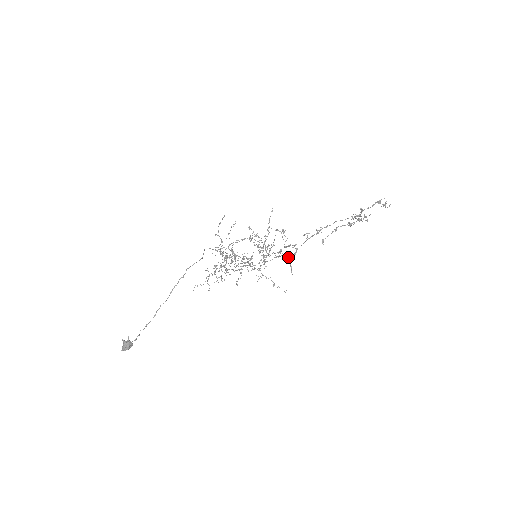
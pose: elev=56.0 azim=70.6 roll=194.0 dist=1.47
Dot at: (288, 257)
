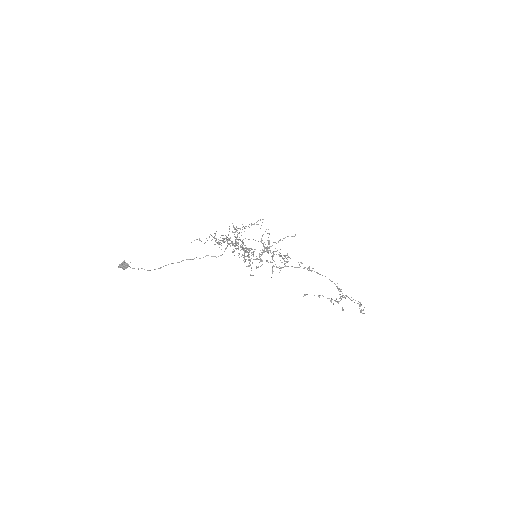
Dot at: occluded
